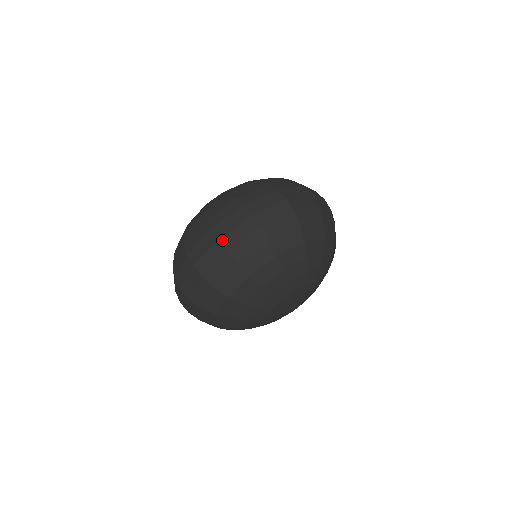
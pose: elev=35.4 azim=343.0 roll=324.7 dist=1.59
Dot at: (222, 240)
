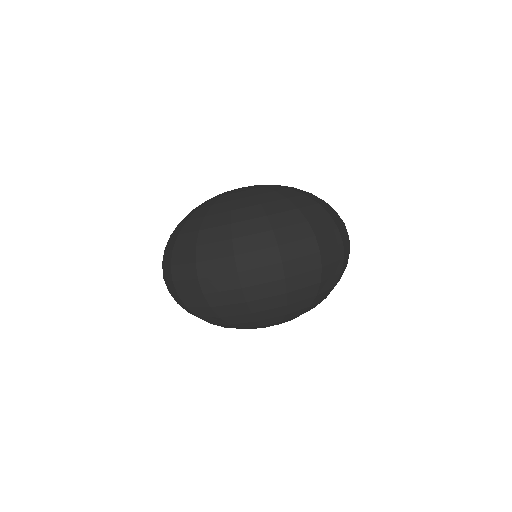
Dot at: (284, 264)
